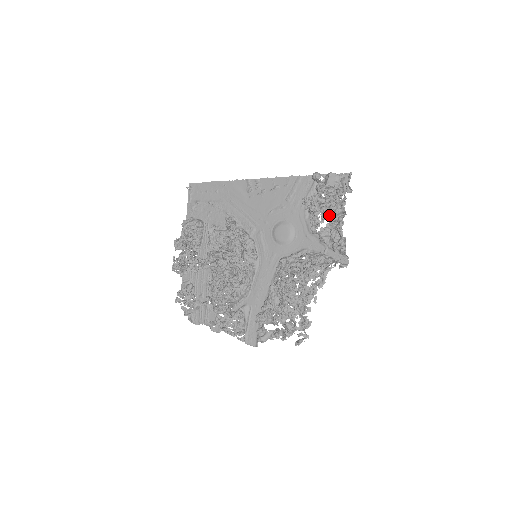
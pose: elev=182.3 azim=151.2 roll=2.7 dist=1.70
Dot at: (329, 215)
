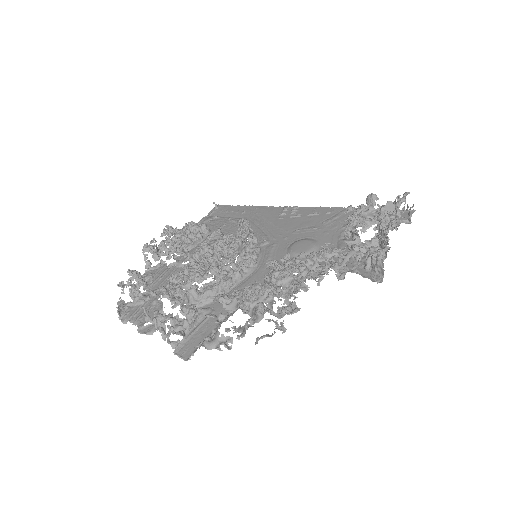
Dot at: (375, 226)
